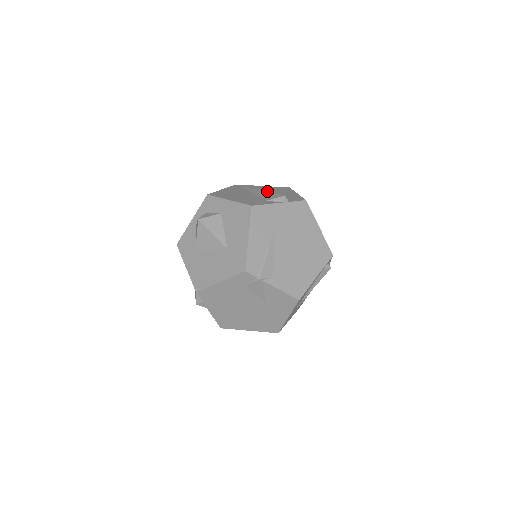
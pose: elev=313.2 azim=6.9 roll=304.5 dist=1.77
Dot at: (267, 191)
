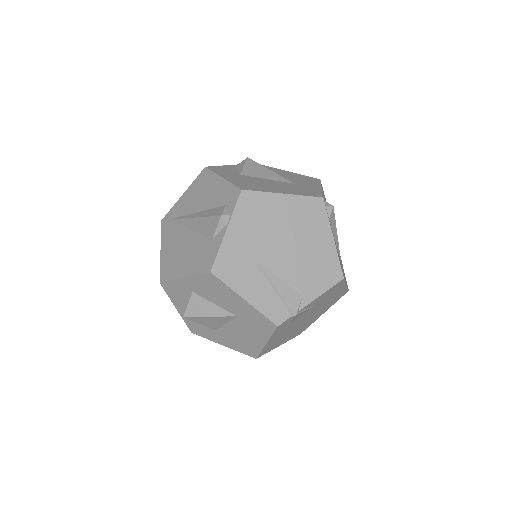
Dot at: (195, 207)
